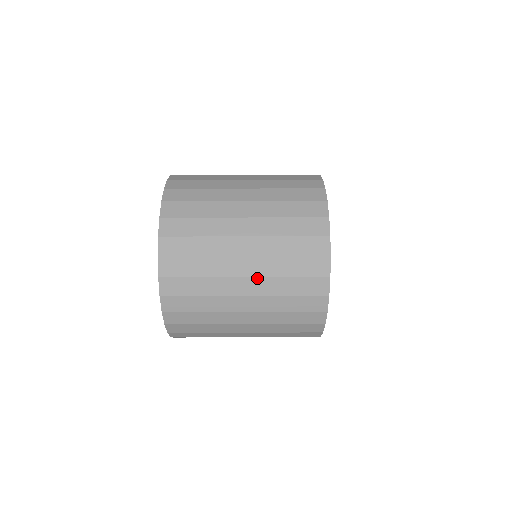
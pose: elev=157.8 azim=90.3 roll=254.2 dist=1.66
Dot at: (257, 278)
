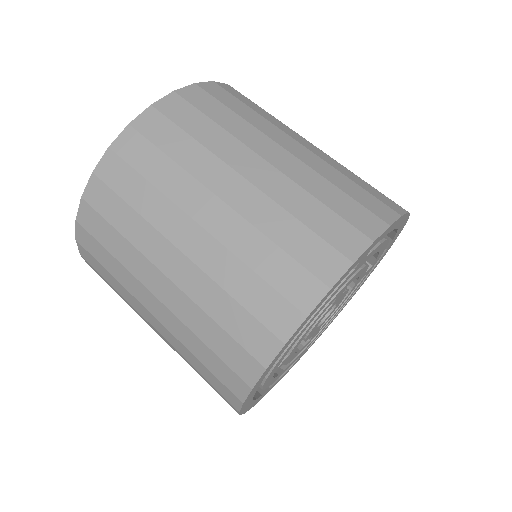
Dot at: (166, 340)
